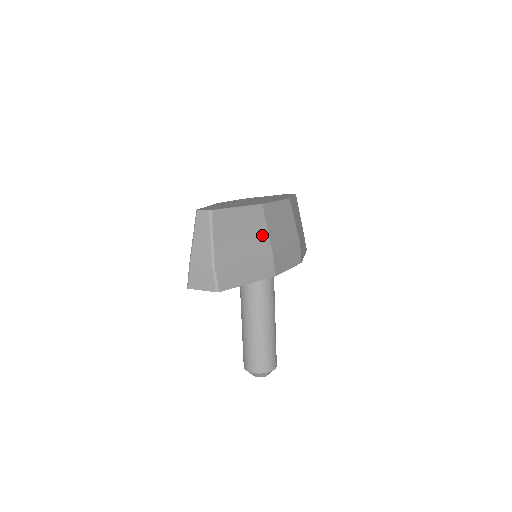
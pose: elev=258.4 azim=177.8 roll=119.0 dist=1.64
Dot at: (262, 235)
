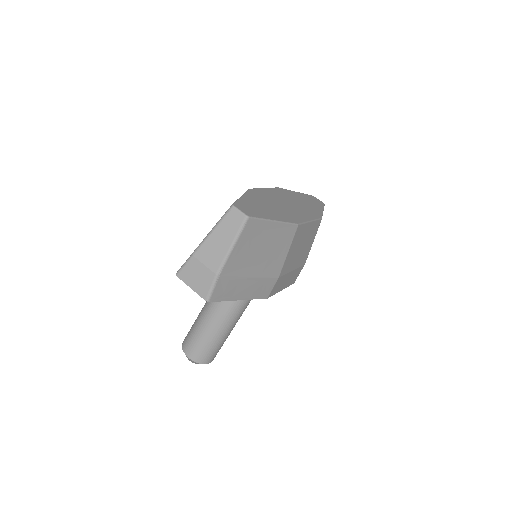
Dot at: (280, 256)
